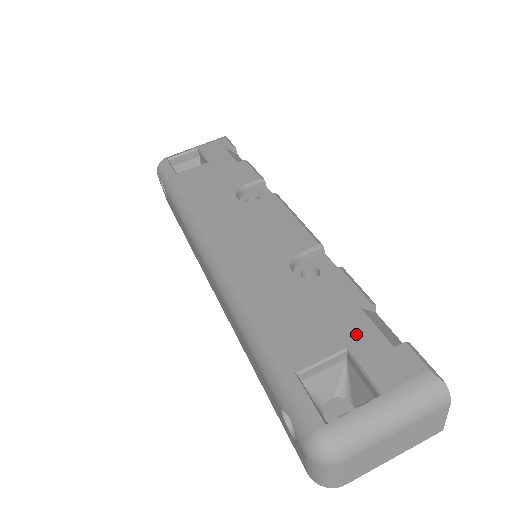
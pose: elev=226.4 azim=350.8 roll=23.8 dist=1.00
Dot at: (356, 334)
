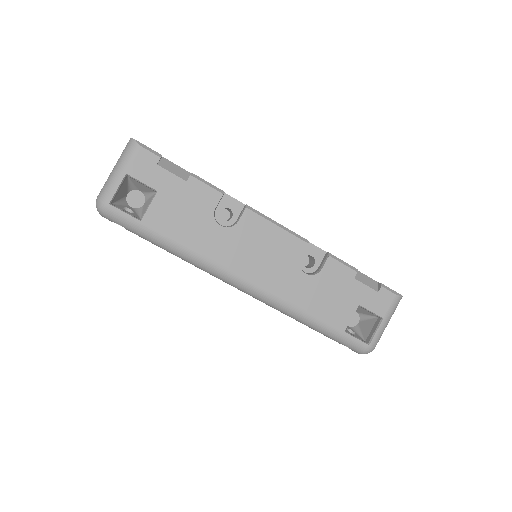
Dot at: (359, 295)
